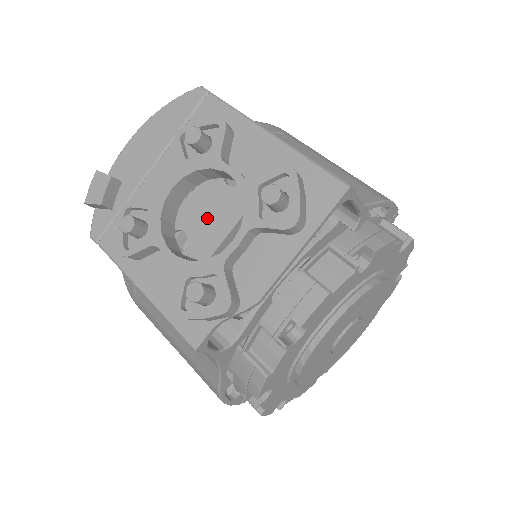
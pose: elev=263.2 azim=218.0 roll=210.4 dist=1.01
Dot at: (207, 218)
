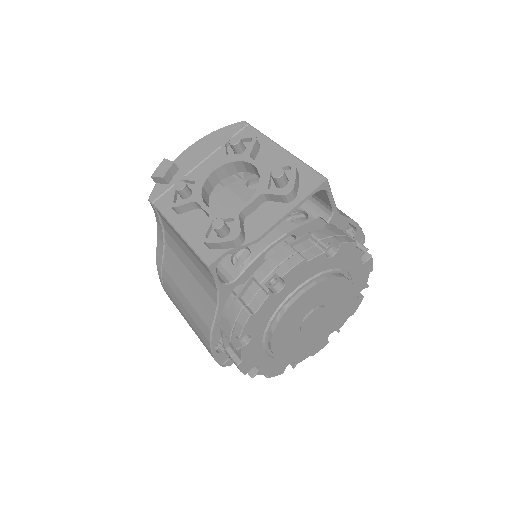
Dot at: (230, 204)
